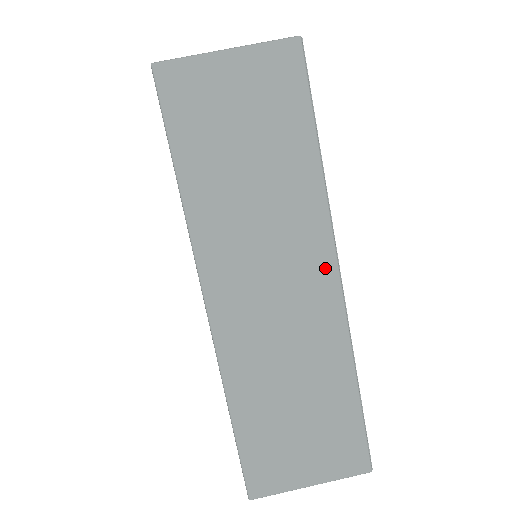
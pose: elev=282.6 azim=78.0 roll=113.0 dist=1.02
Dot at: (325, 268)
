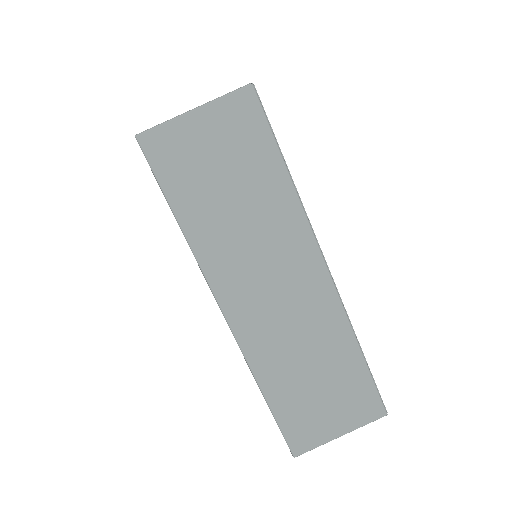
Dot at: (314, 265)
